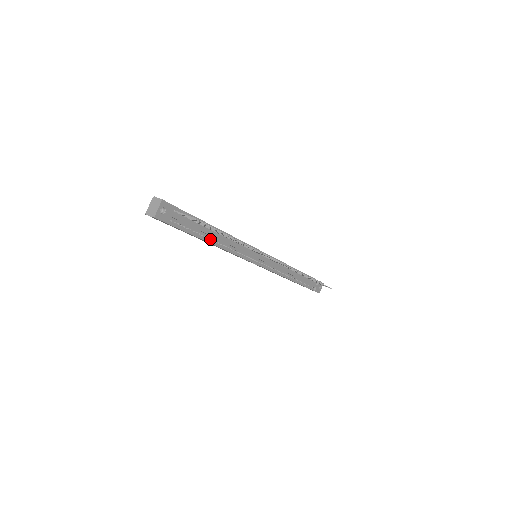
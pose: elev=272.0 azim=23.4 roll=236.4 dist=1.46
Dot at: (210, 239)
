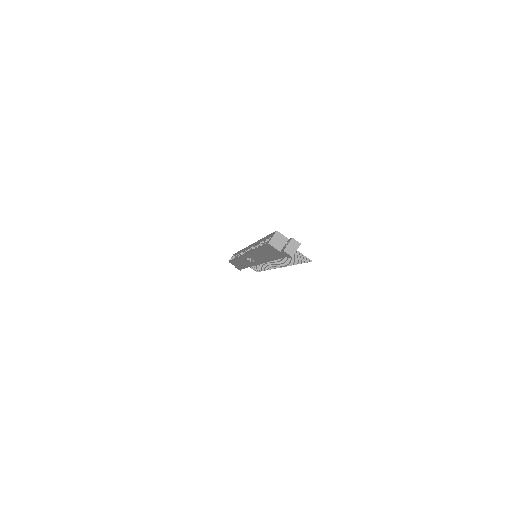
Dot at: occluded
